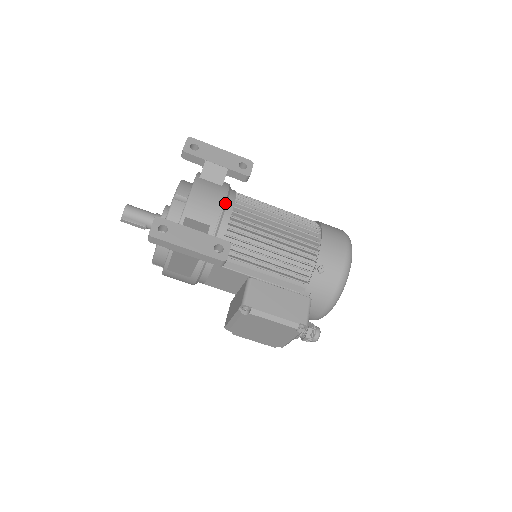
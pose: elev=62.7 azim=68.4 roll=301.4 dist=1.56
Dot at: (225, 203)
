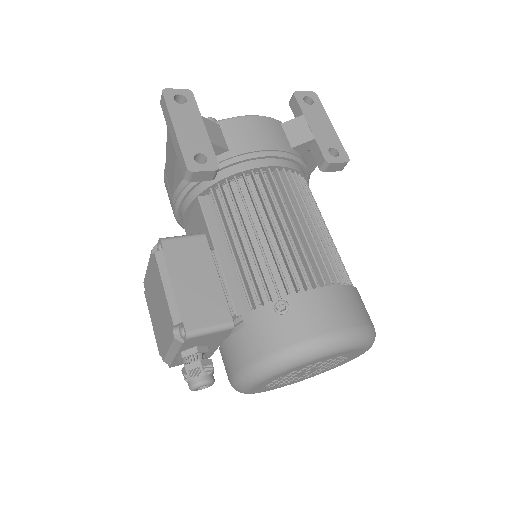
Dot at: (270, 152)
